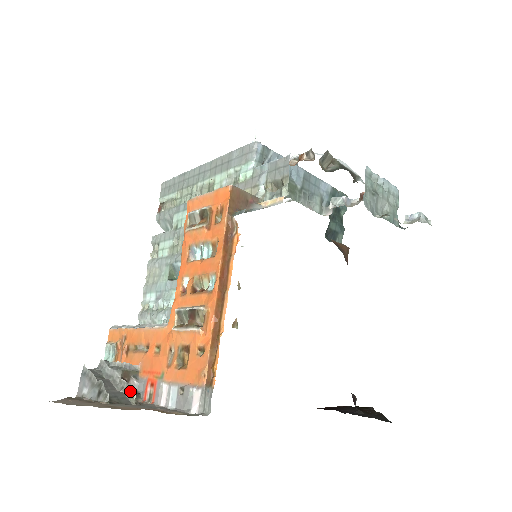
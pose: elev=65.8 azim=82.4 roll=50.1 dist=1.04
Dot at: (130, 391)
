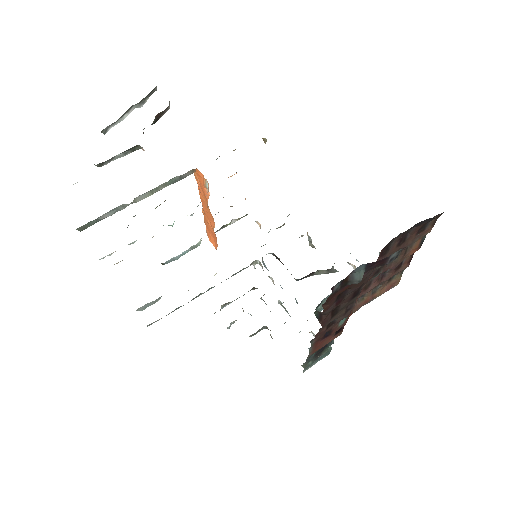
Dot at: occluded
